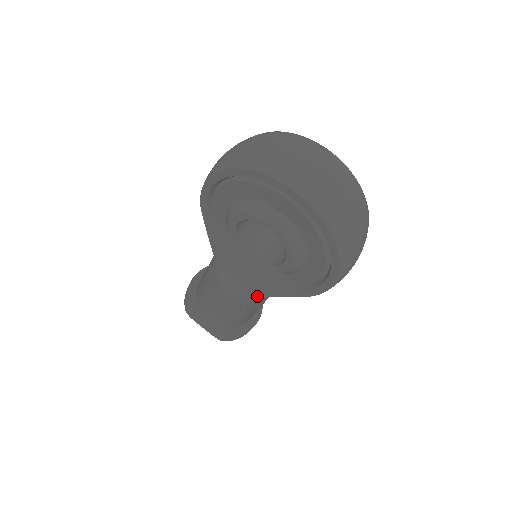
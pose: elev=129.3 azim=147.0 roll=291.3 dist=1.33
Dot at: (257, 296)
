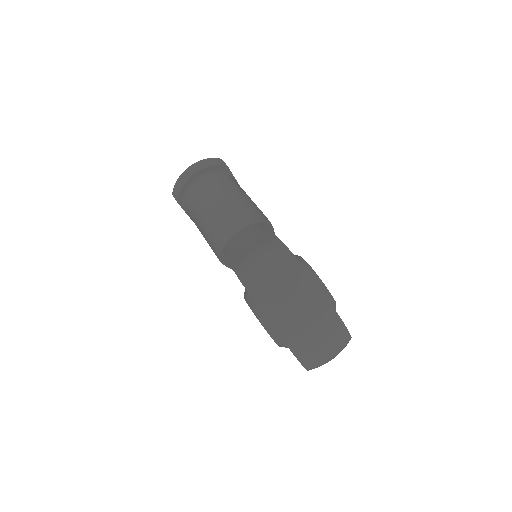
Dot at: occluded
